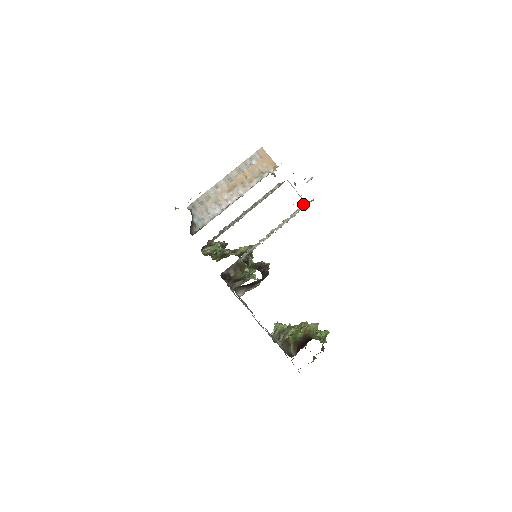
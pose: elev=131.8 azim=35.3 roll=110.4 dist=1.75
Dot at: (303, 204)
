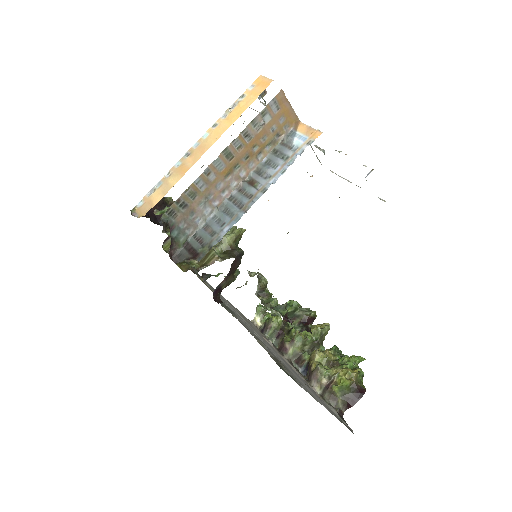
Dot at: occluded
